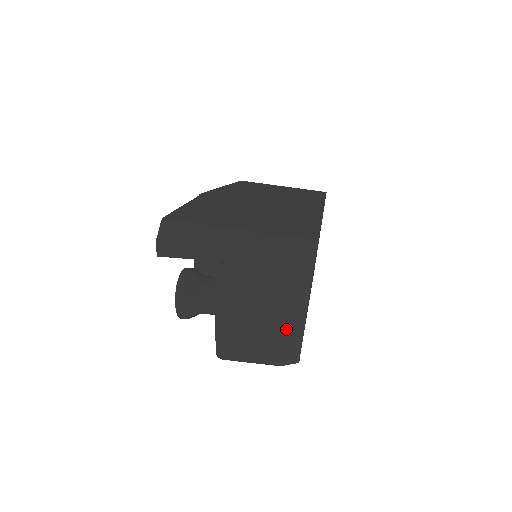
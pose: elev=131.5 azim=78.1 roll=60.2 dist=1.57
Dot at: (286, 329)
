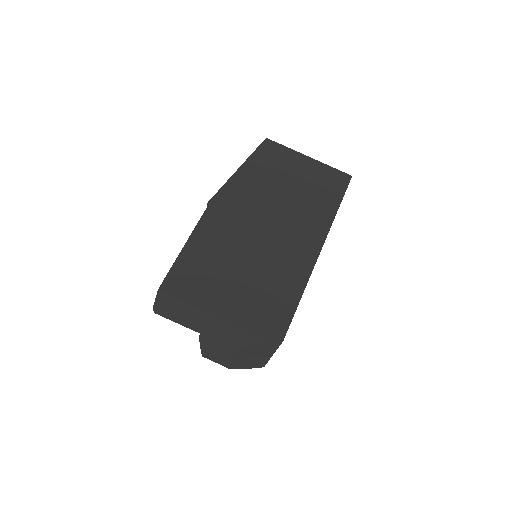
Dot at: (254, 361)
